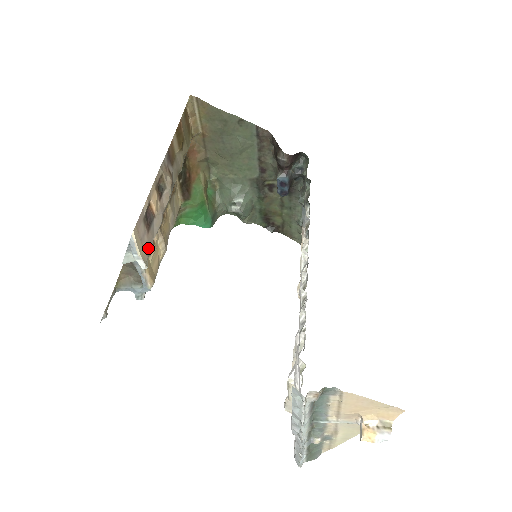
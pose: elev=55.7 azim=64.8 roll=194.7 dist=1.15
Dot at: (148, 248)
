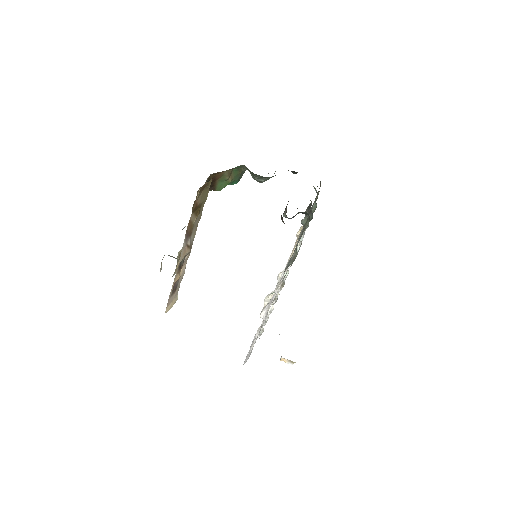
Dot at: (177, 293)
